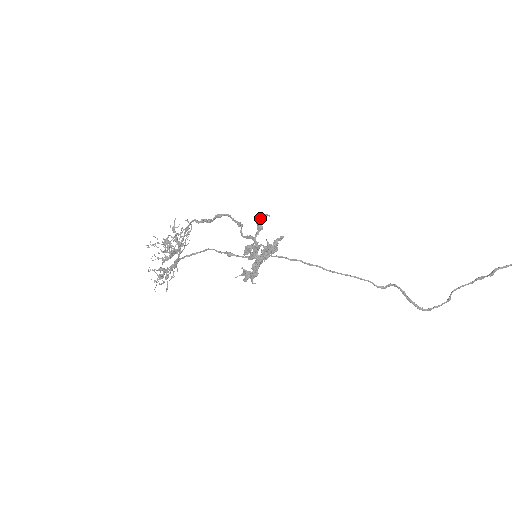
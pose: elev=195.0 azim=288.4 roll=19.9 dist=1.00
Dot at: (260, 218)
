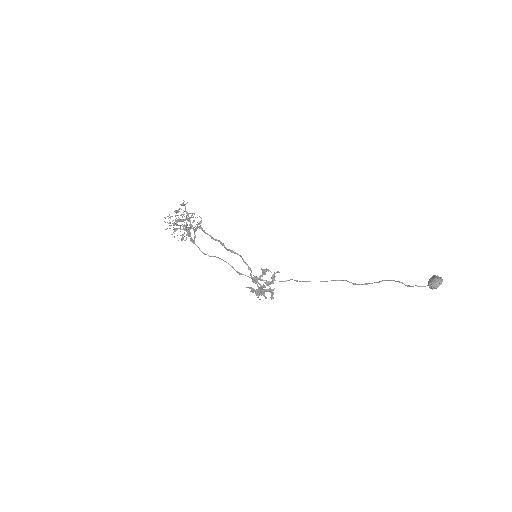
Dot at: (264, 270)
